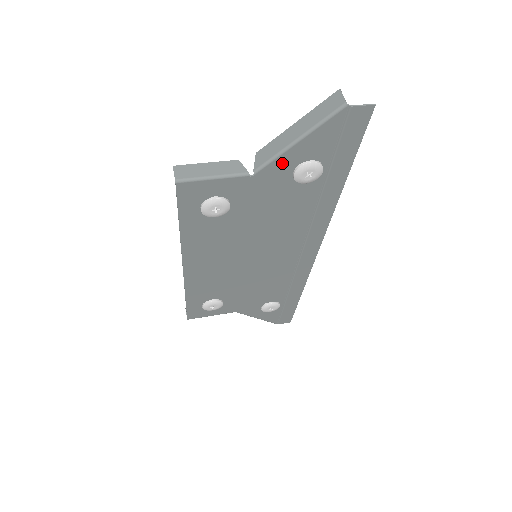
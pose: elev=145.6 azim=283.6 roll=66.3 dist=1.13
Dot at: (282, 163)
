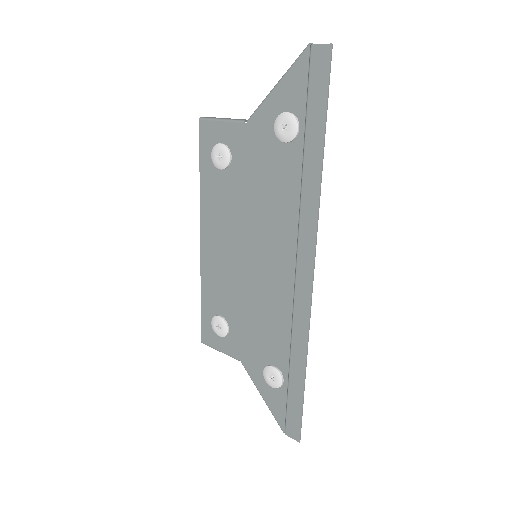
Dot at: (266, 112)
